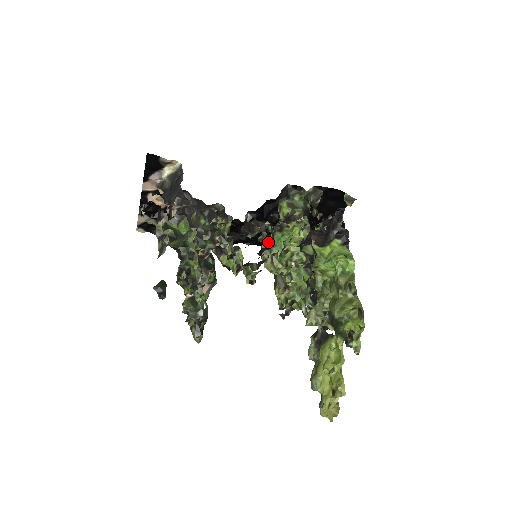
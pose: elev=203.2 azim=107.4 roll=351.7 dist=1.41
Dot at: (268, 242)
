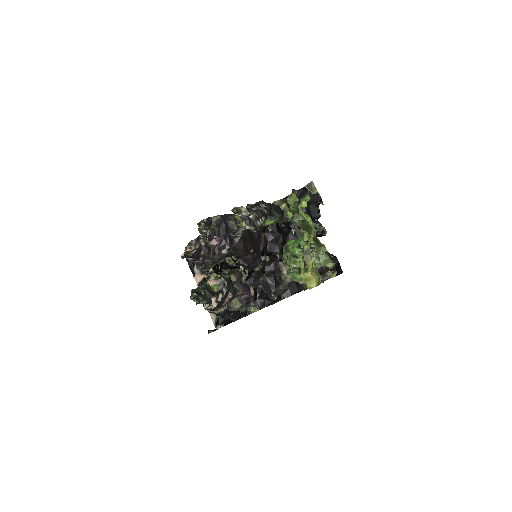
Dot at: occluded
